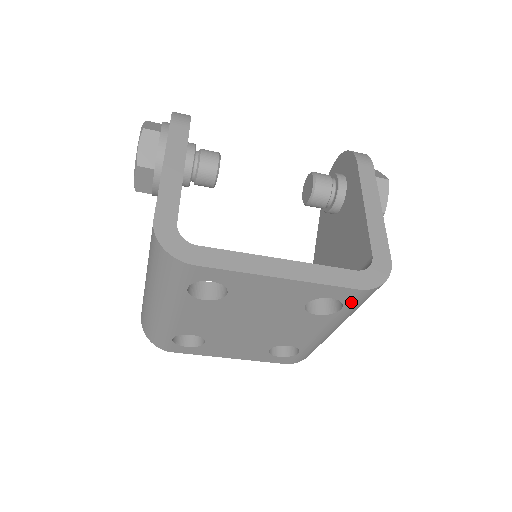
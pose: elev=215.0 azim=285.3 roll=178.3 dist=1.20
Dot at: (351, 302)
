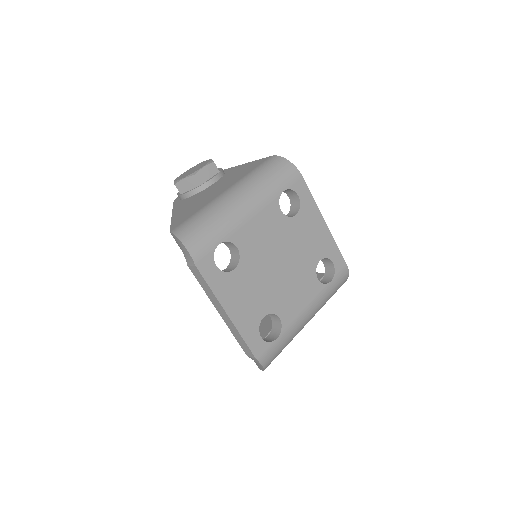
Dot at: (338, 277)
